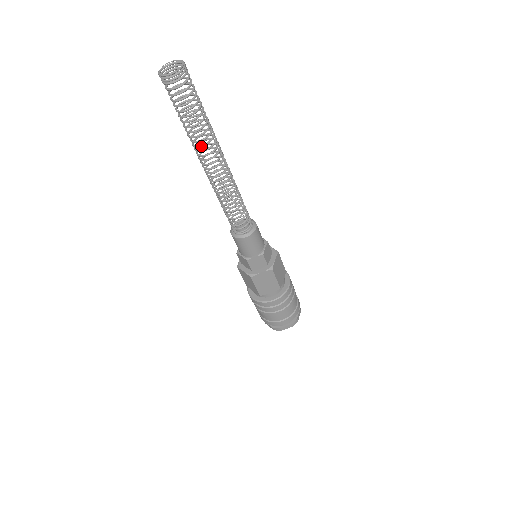
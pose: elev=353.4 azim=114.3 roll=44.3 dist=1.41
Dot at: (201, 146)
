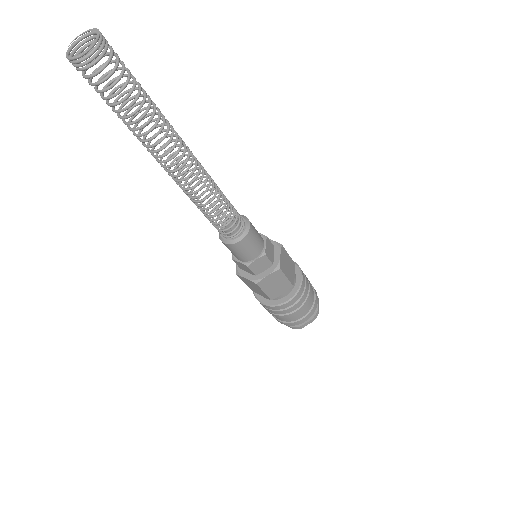
Dot at: (155, 144)
